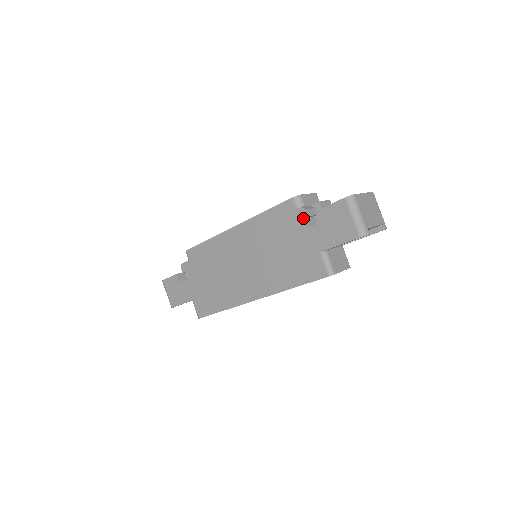
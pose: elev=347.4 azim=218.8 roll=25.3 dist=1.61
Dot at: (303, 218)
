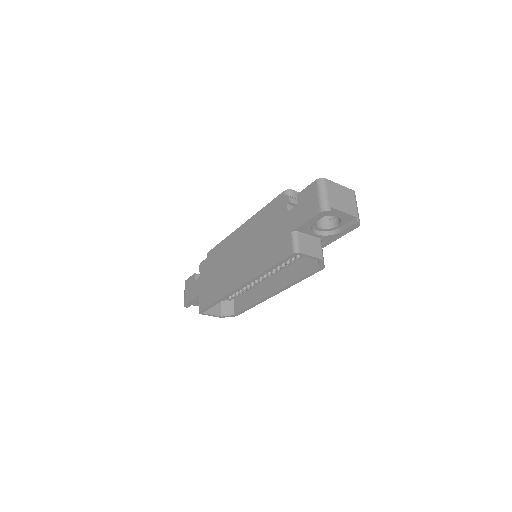
Dot at: (286, 204)
